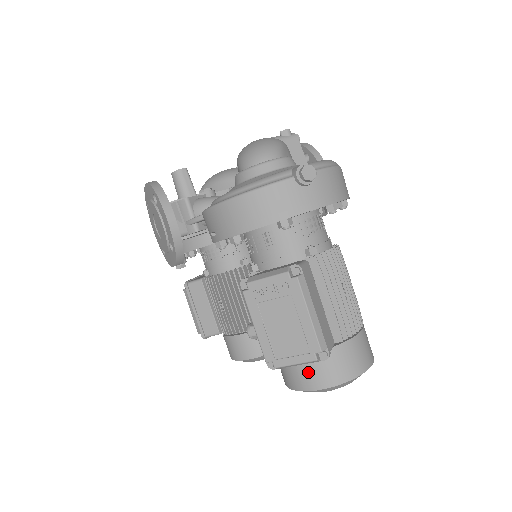
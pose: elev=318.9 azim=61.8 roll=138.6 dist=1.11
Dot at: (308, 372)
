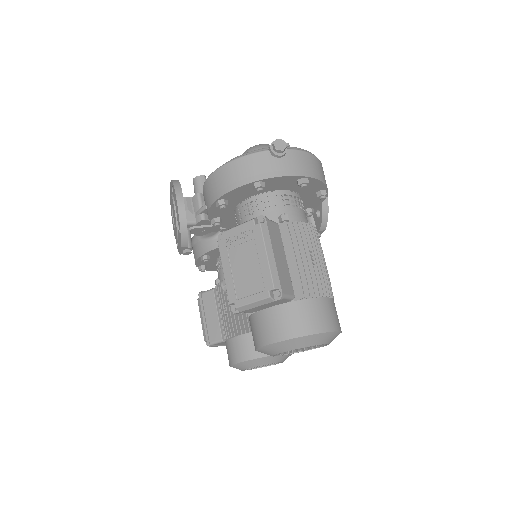
Dot at: (270, 325)
